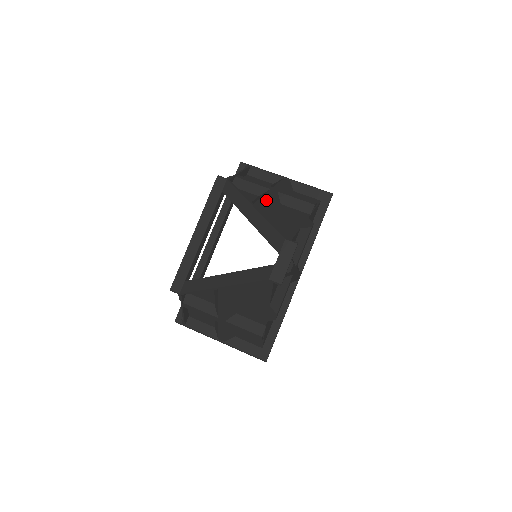
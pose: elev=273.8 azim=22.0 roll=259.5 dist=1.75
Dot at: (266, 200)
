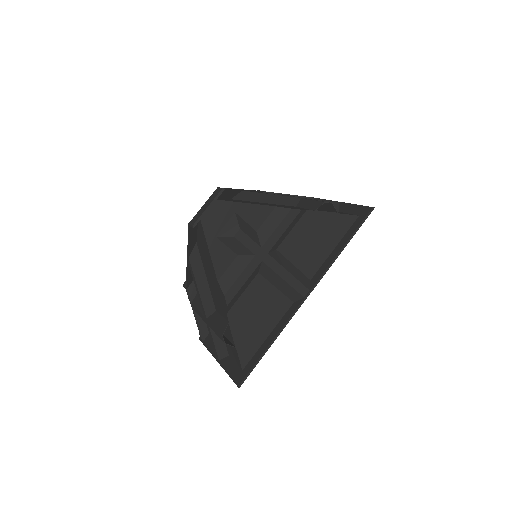
Dot at: (270, 194)
